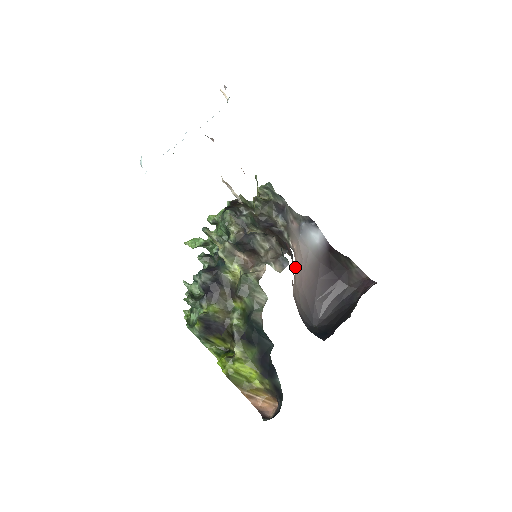
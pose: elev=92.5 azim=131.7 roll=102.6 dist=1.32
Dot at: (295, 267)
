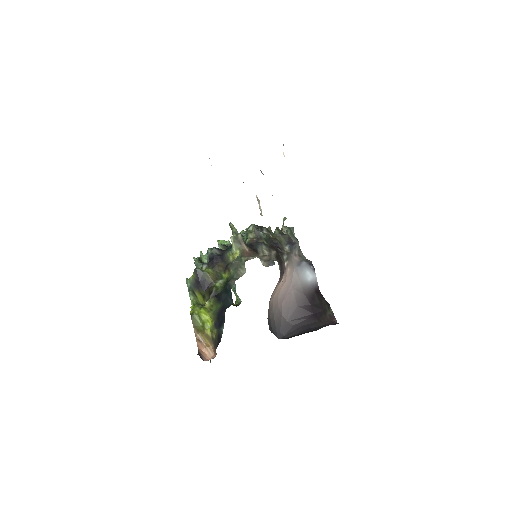
Dot at: (281, 281)
